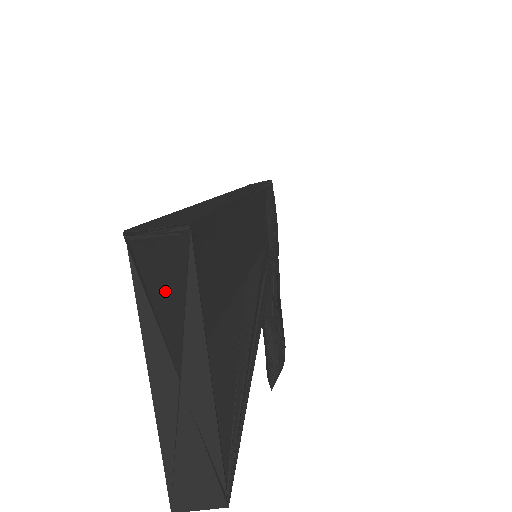
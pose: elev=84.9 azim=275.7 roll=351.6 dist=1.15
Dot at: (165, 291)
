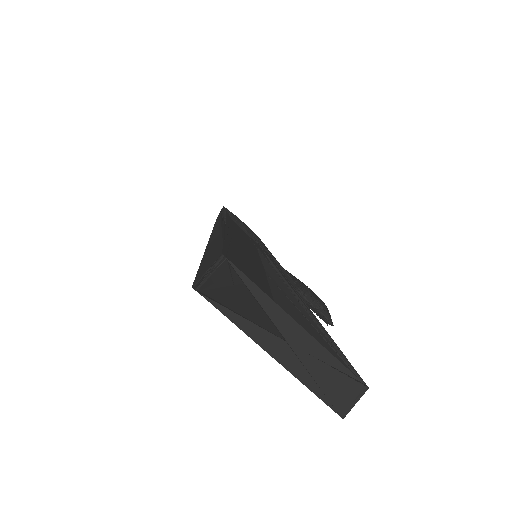
Dot at: (236, 303)
